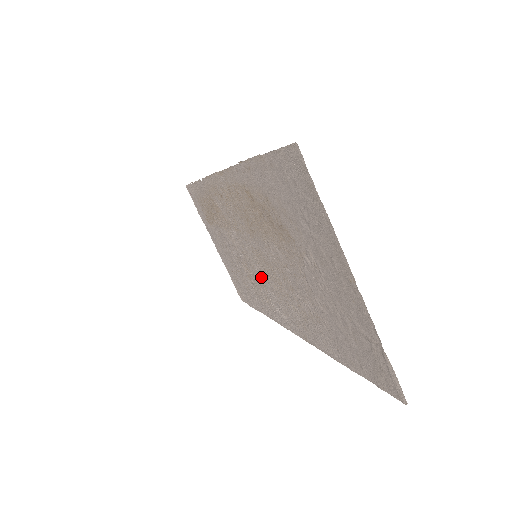
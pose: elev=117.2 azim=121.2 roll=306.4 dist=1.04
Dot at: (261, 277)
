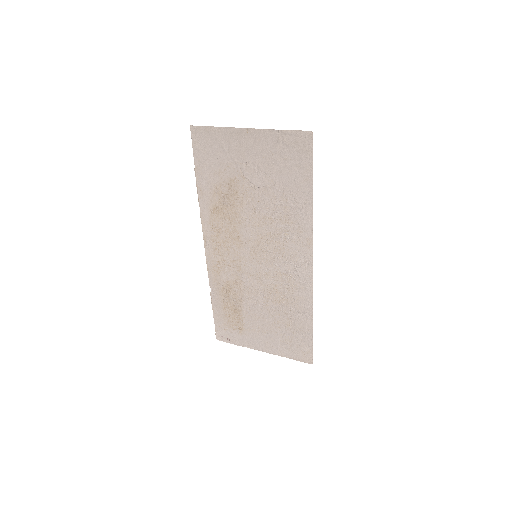
Dot at: (273, 269)
